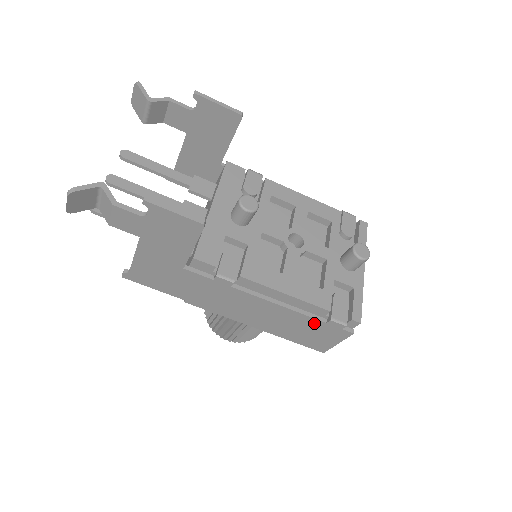
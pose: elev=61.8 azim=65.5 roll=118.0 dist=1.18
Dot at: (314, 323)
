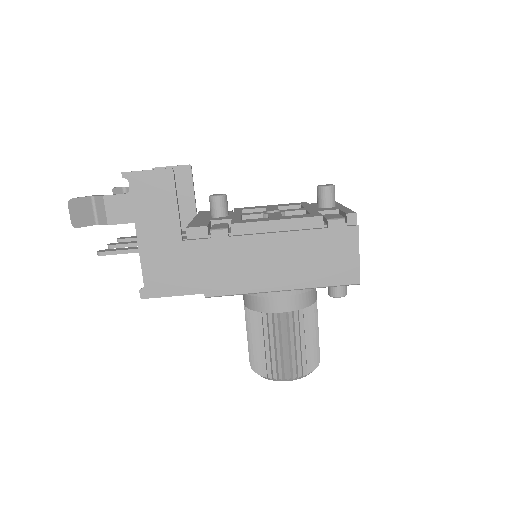
Dot at: (319, 237)
